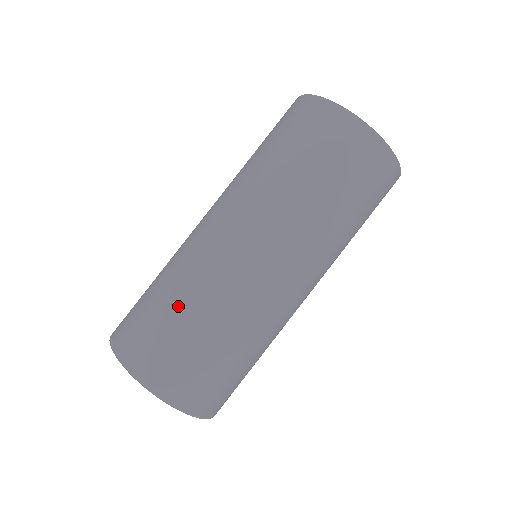
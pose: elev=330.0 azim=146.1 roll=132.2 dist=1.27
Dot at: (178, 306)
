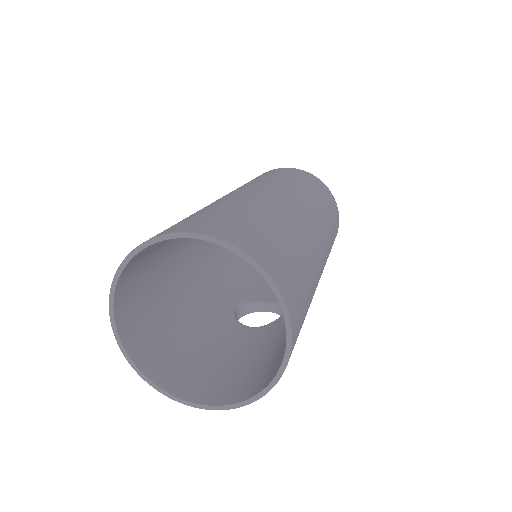
Dot at: (254, 213)
